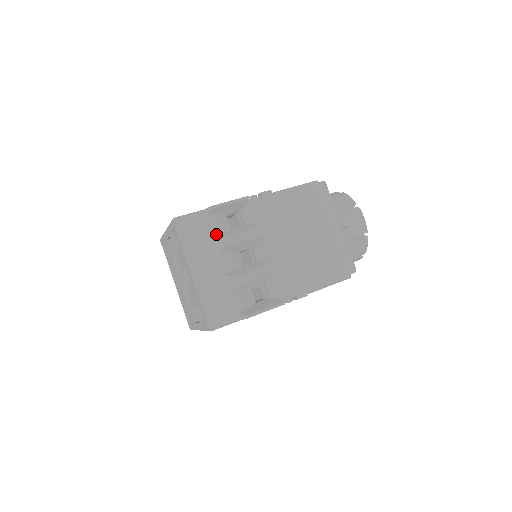
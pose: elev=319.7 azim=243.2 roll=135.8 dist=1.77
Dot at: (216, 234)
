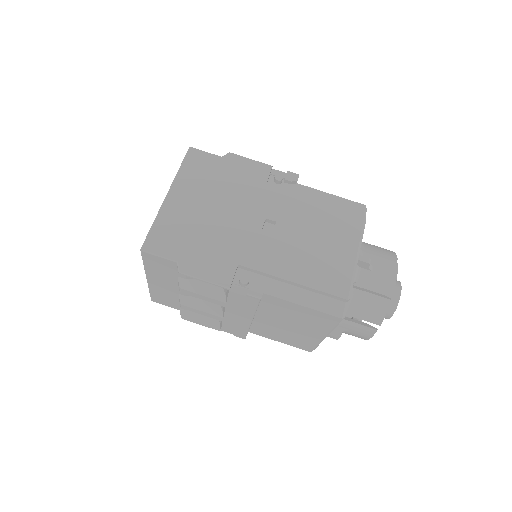
Dot at: (182, 277)
